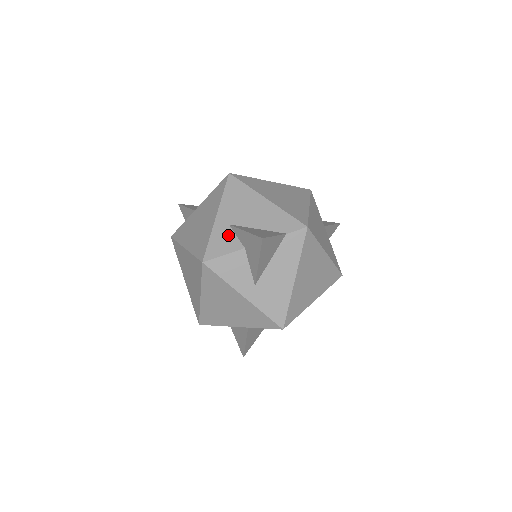
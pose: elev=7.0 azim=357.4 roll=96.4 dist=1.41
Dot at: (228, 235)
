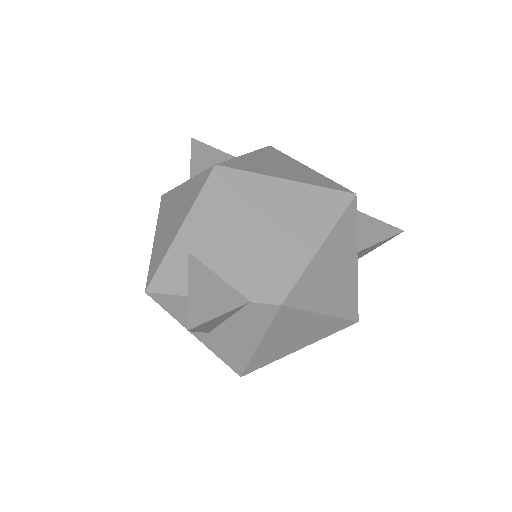
Dot at: (183, 268)
